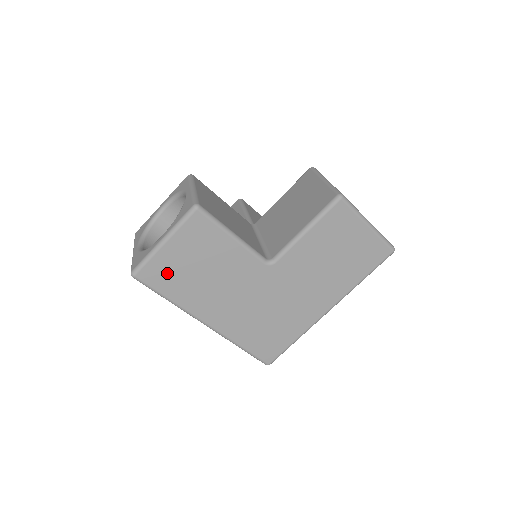
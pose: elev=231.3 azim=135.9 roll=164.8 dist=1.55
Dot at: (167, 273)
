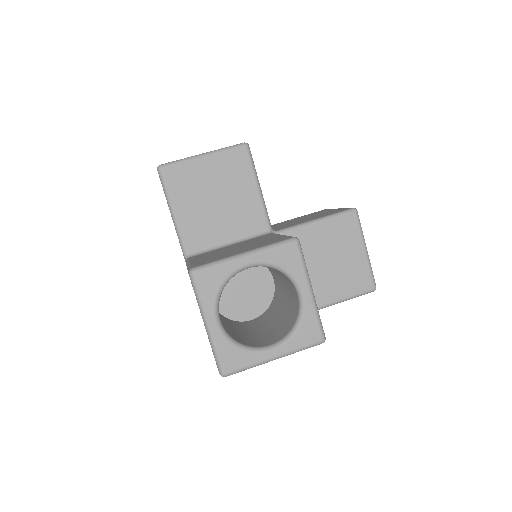
Dot at: occluded
